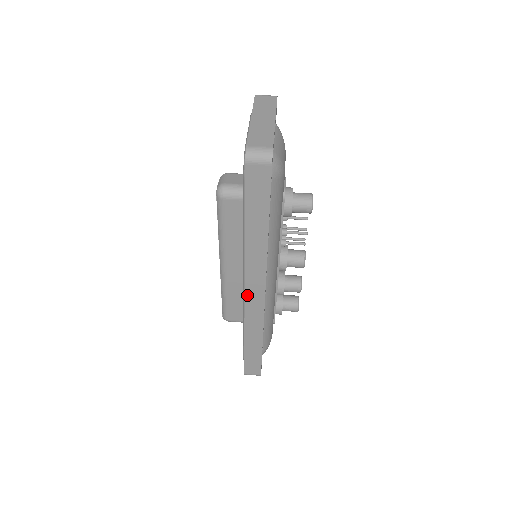
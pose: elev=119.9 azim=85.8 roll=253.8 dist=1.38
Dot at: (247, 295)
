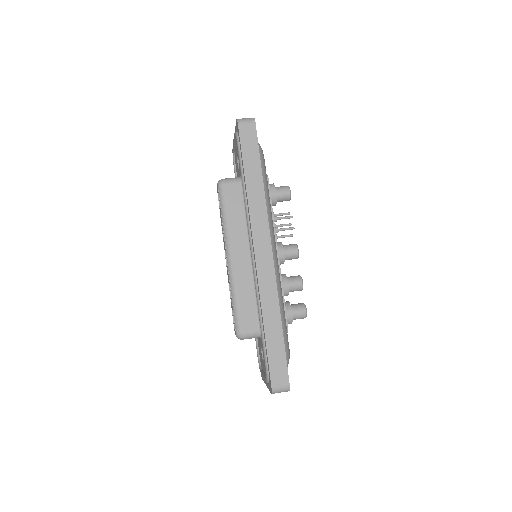
Dot at: (257, 255)
